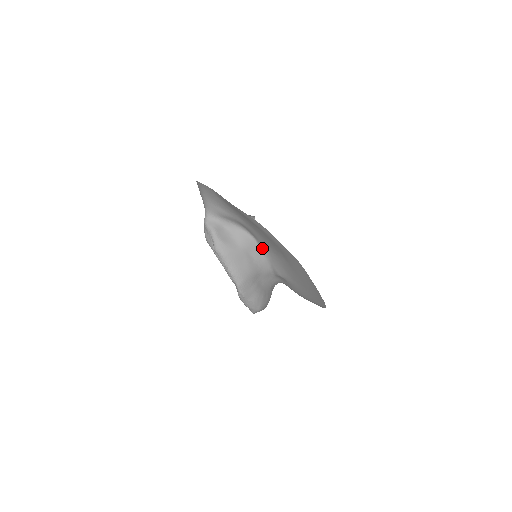
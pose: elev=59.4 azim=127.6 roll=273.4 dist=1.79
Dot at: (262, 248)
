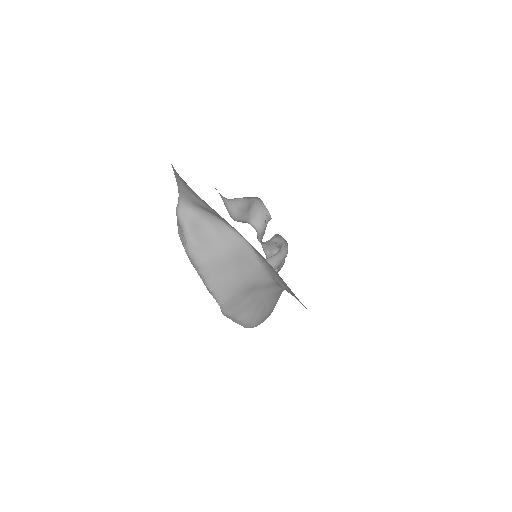
Dot at: (259, 256)
